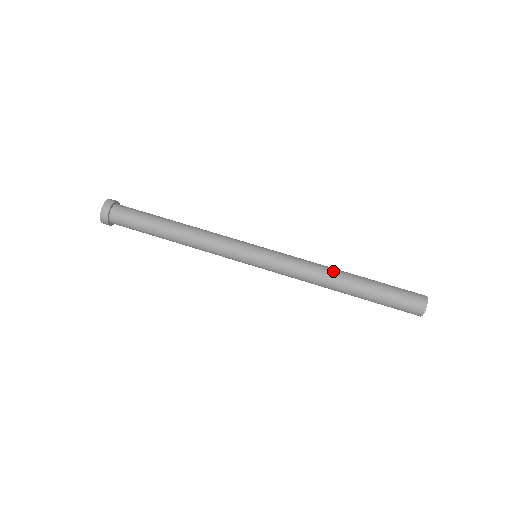
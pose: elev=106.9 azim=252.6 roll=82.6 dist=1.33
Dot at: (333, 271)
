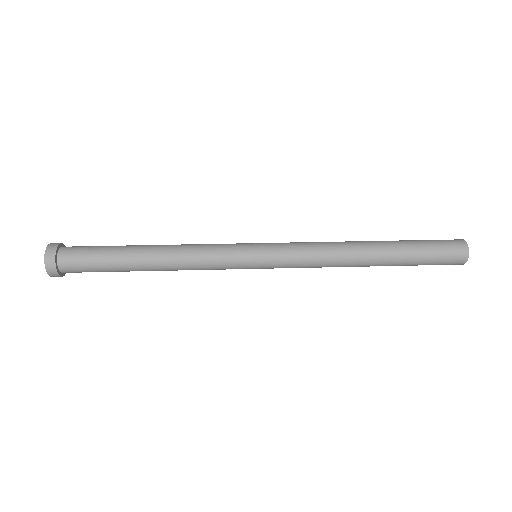
Dot at: (349, 241)
